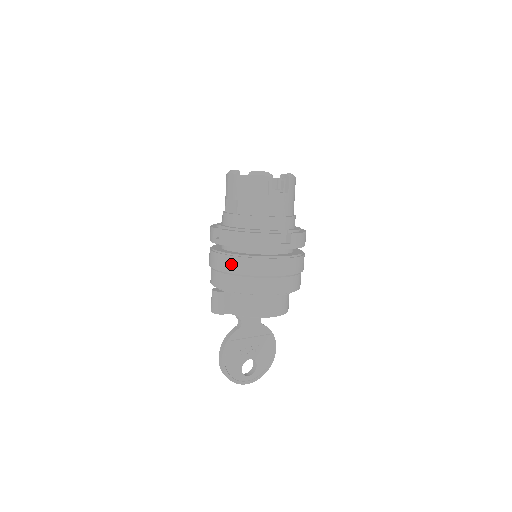
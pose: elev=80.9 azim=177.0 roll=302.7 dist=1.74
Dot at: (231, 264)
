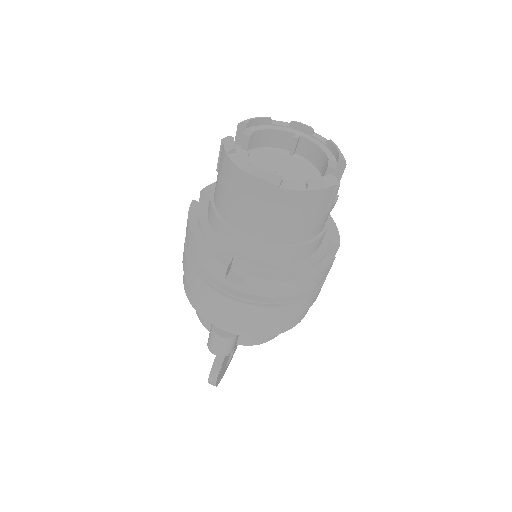
Dot at: (265, 315)
